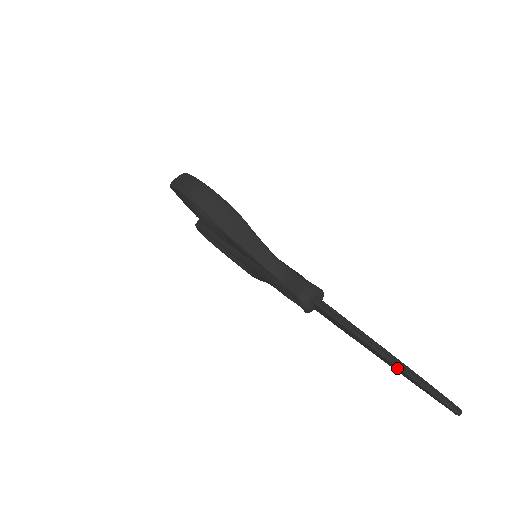
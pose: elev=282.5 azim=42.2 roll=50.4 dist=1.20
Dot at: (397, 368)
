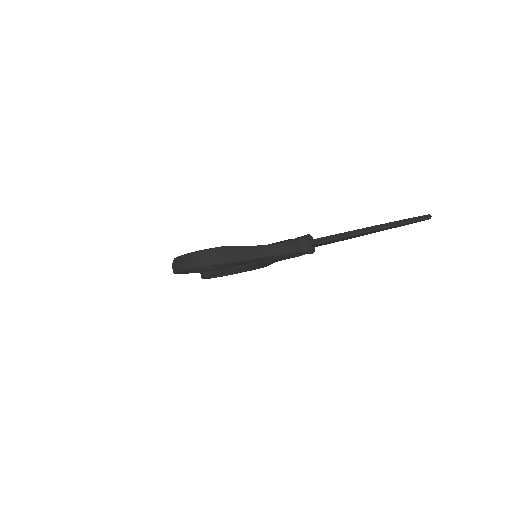
Dot at: (383, 229)
